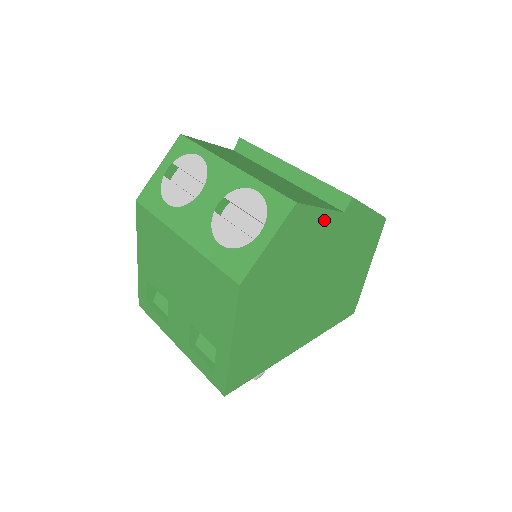
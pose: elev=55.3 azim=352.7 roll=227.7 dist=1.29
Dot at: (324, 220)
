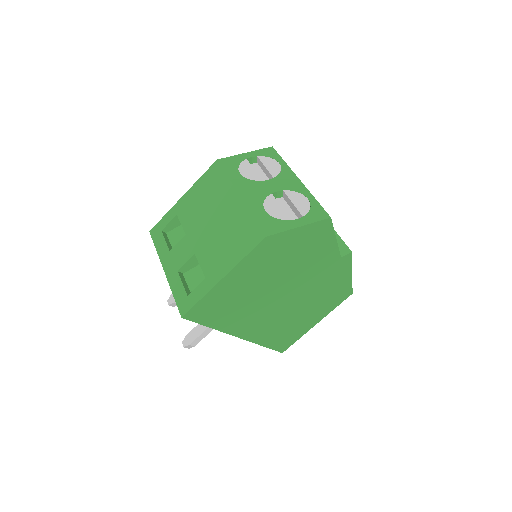
Dot at: (330, 249)
